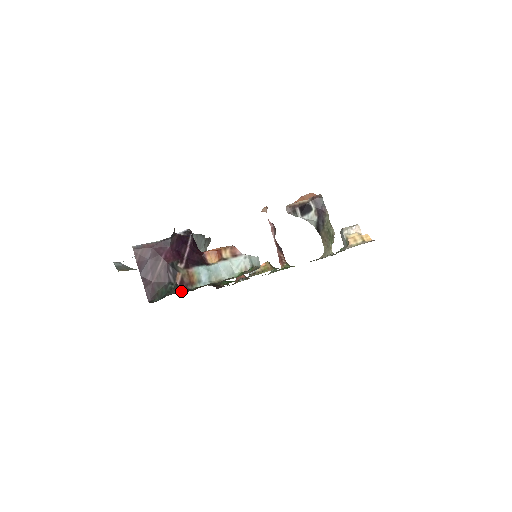
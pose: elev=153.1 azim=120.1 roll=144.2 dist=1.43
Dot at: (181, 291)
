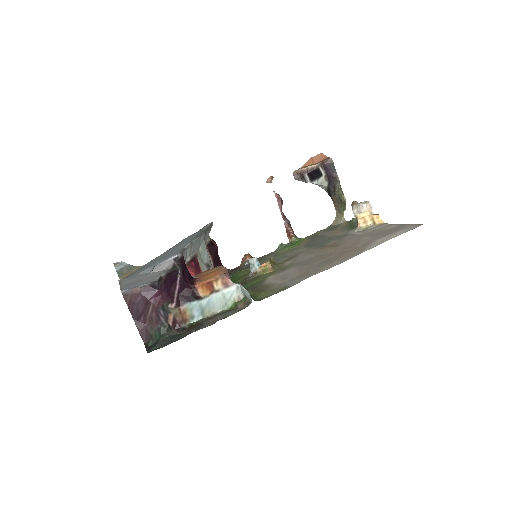
Dot at: (174, 332)
